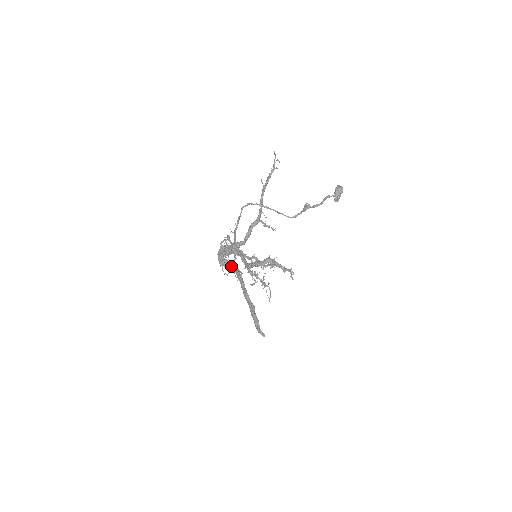
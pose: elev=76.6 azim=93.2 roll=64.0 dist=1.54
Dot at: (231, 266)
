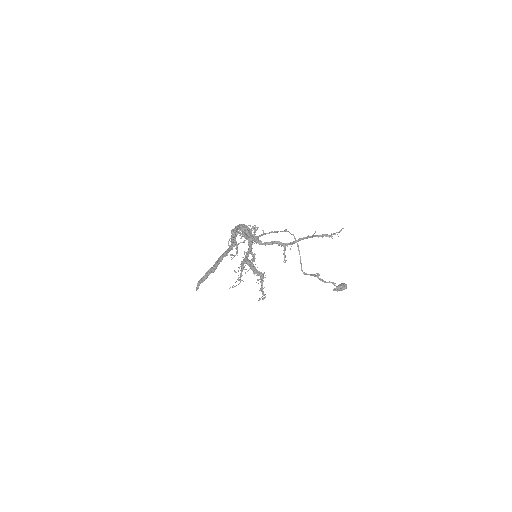
Dot at: (235, 239)
